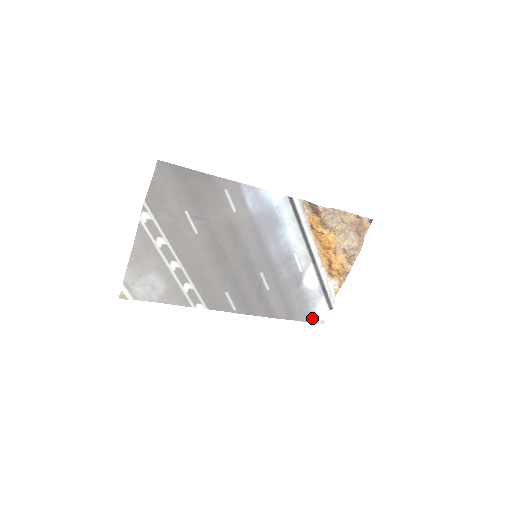
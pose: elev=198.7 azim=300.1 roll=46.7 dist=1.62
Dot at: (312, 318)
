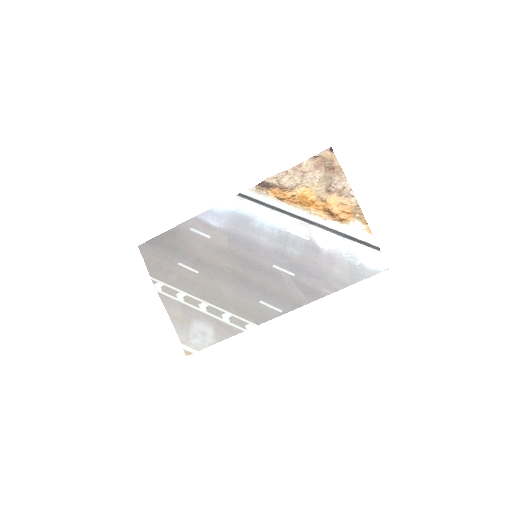
Dot at: (368, 271)
